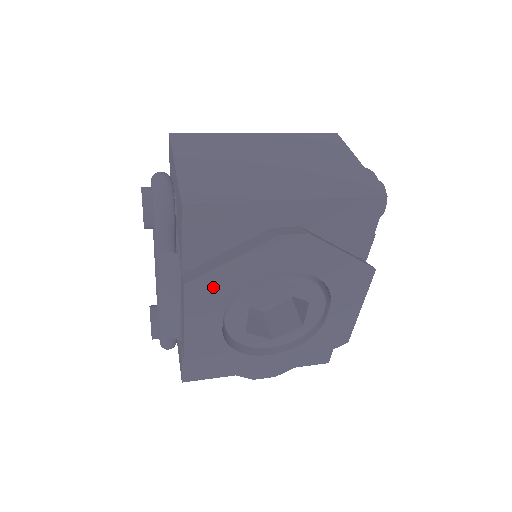
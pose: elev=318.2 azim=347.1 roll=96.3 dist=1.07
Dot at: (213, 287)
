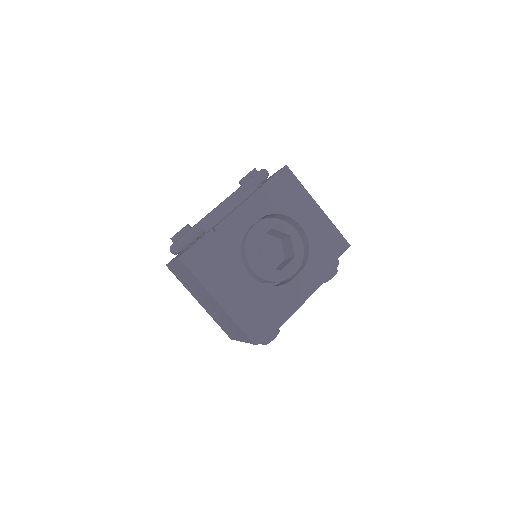
Dot at: (271, 199)
